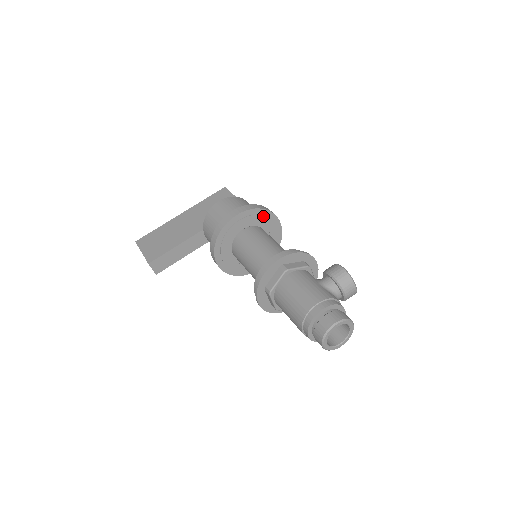
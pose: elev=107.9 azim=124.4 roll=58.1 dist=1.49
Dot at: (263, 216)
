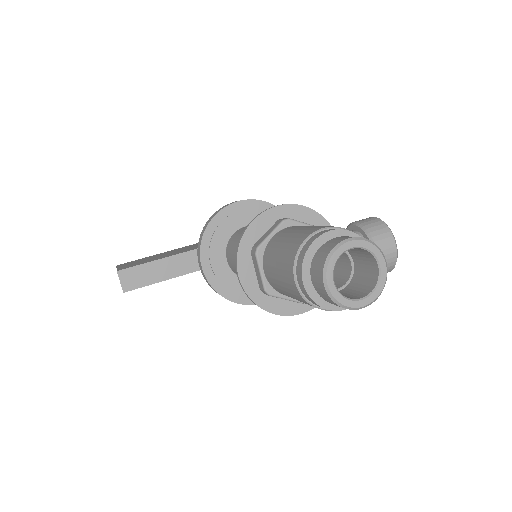
Dot at: occluded
